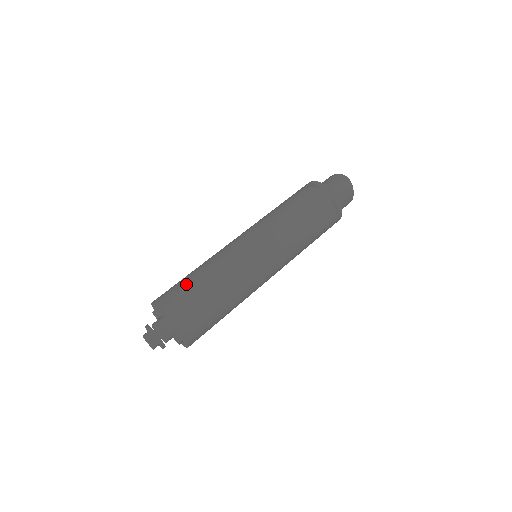
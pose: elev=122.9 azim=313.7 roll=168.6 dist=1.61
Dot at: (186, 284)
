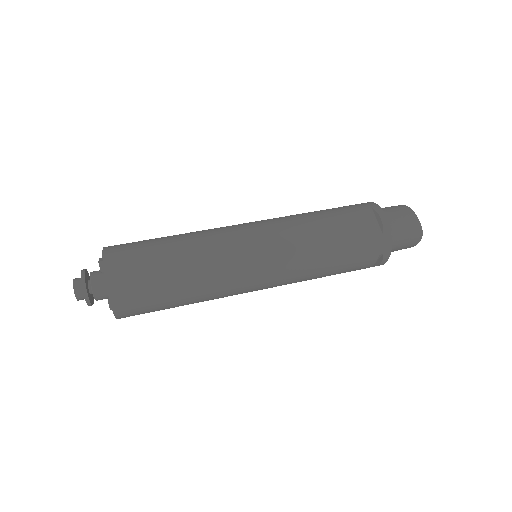
Dot at: (153, 267)
